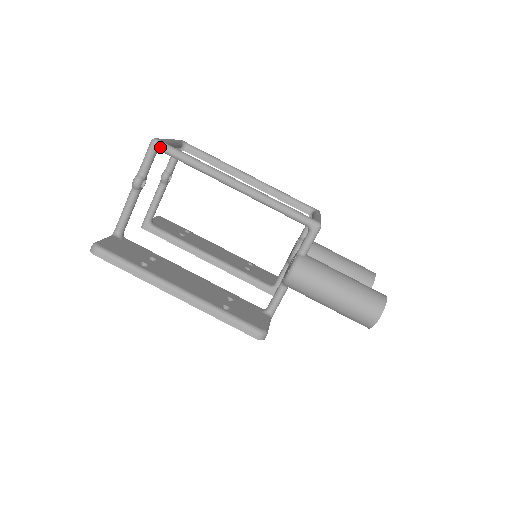
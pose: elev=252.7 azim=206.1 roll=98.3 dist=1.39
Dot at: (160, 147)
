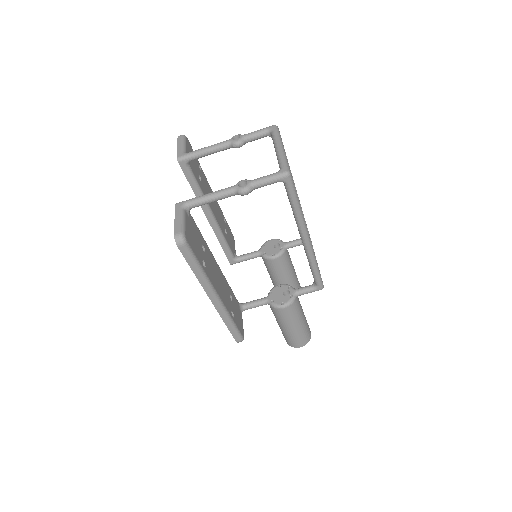
Dot at: (288, 183)
